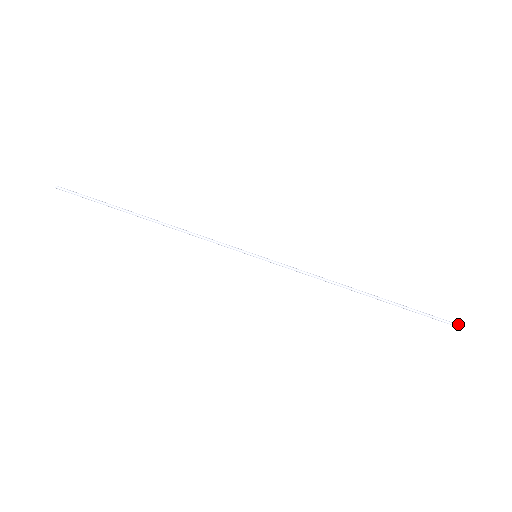
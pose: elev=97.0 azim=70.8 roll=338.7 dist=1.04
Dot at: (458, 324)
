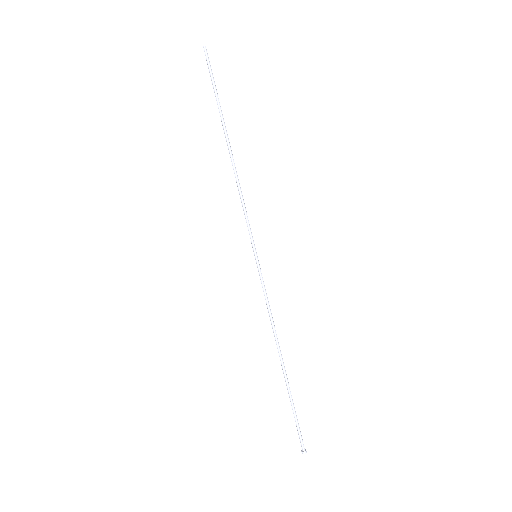
Dot at: (306, 452)
